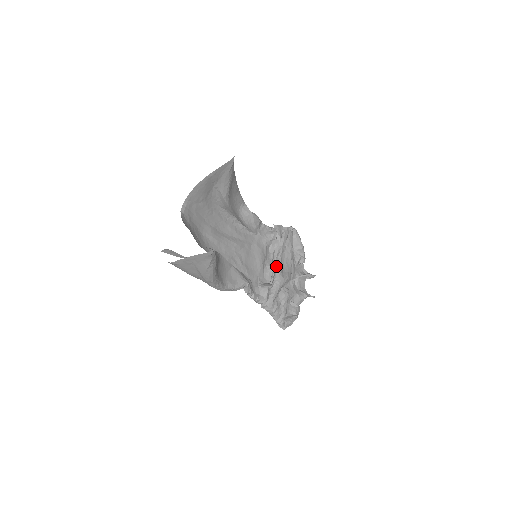
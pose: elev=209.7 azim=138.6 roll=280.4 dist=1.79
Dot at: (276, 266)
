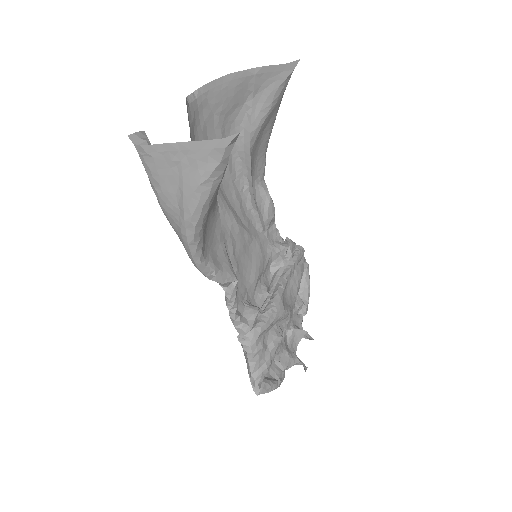
Dot at: (278, 287)
